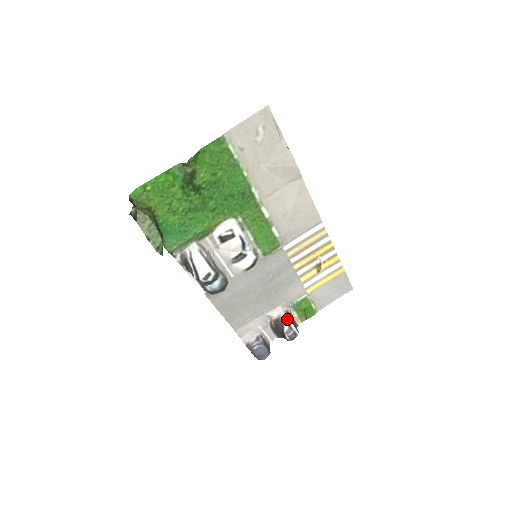
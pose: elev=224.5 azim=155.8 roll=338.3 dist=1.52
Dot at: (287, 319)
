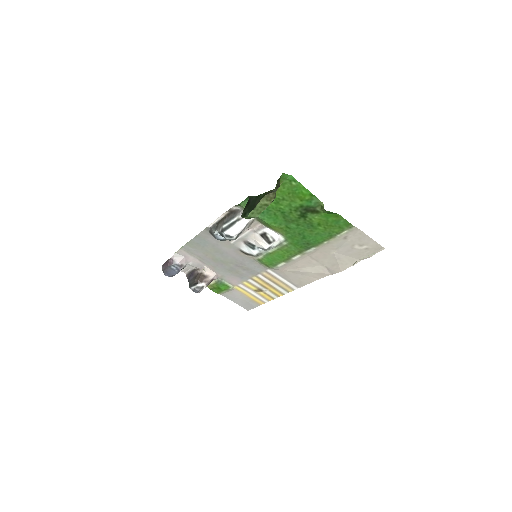
Dot at: (208, 283)
